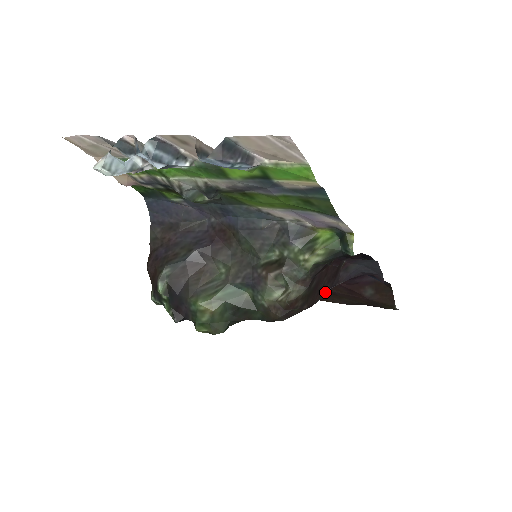
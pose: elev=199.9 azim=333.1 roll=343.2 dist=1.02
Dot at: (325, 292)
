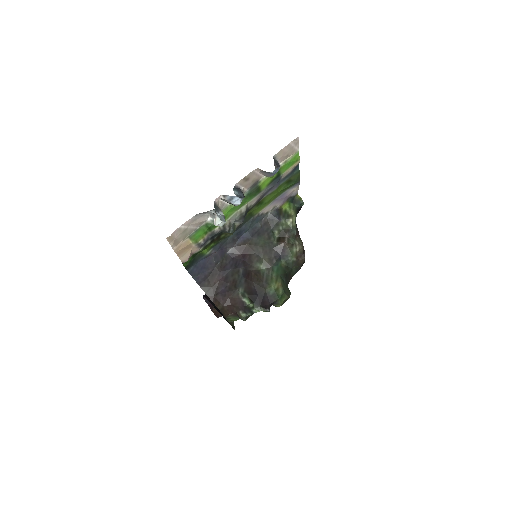
Dot at: occluded
